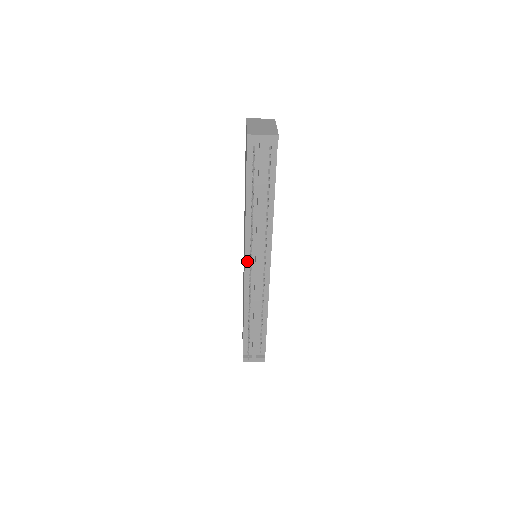
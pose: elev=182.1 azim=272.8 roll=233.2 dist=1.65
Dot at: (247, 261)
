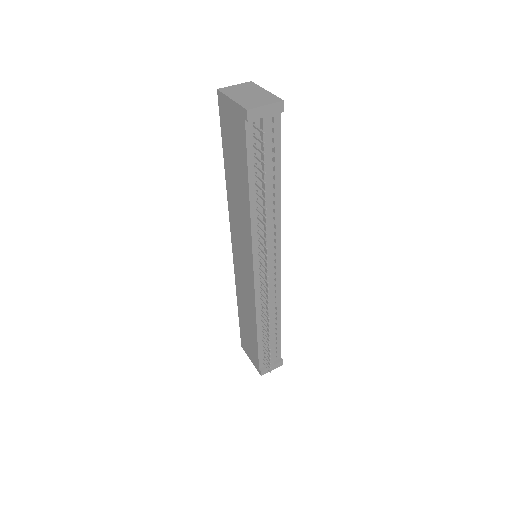
Dot at: (256, 267)
